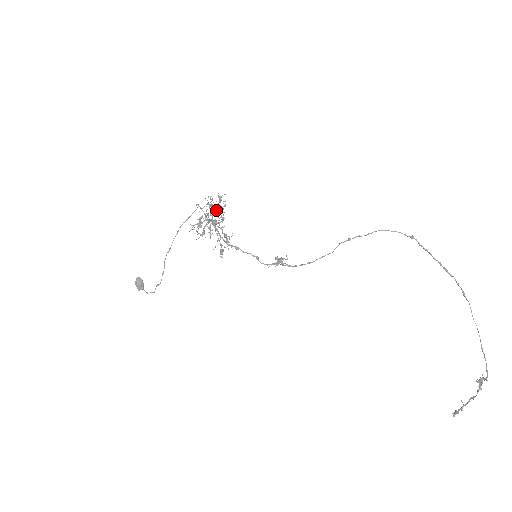
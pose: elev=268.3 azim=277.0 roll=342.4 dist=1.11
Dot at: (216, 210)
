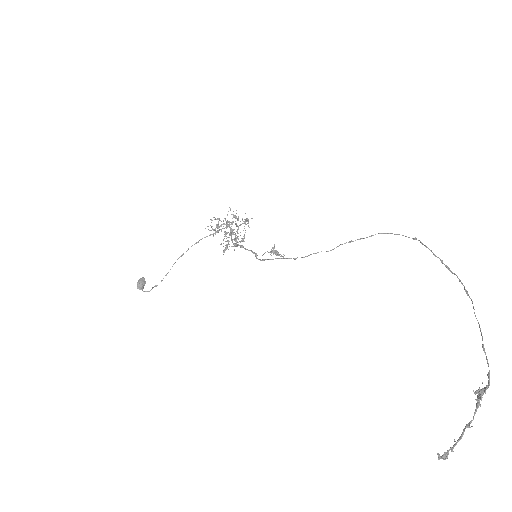
Dot at: occluded
